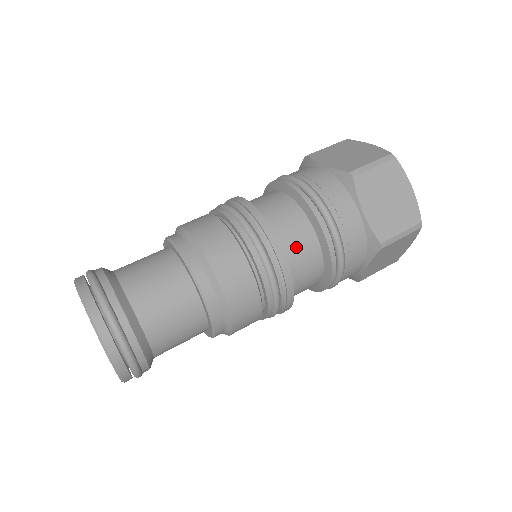
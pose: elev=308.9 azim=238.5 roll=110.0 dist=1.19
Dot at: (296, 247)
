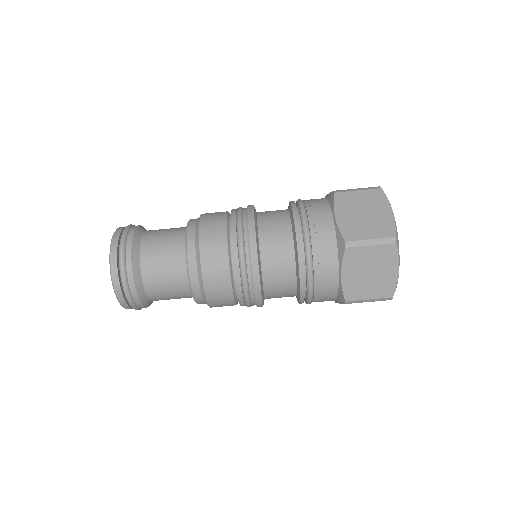
Dot at: (275, 279)
